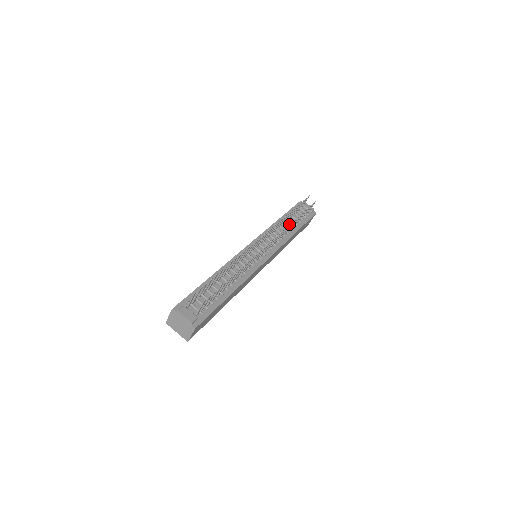
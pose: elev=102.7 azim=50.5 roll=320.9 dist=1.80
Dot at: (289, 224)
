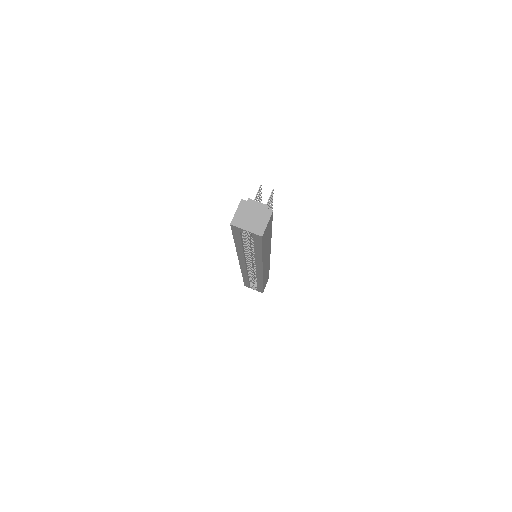
Dot at: occluded
